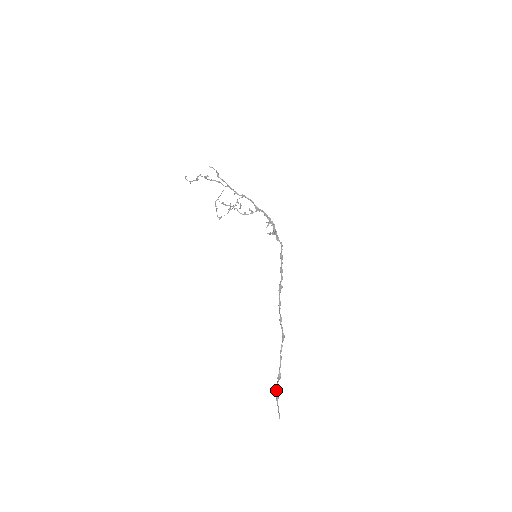
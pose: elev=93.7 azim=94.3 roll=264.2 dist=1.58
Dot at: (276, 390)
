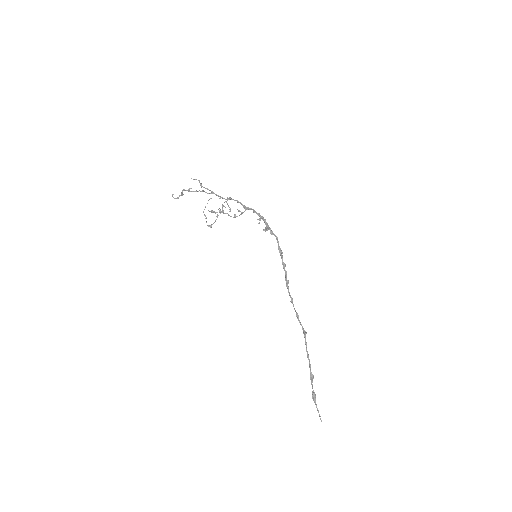
Dot at: occluded
